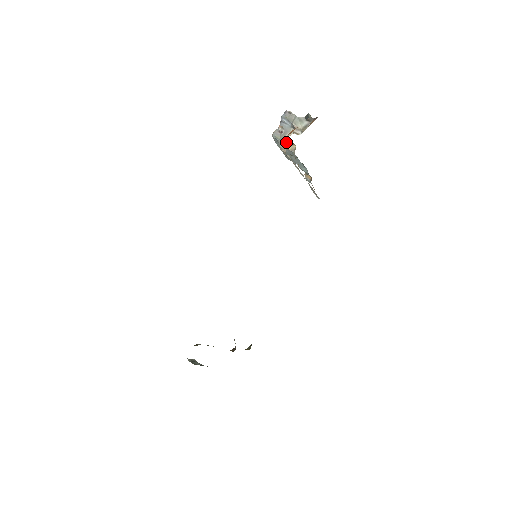
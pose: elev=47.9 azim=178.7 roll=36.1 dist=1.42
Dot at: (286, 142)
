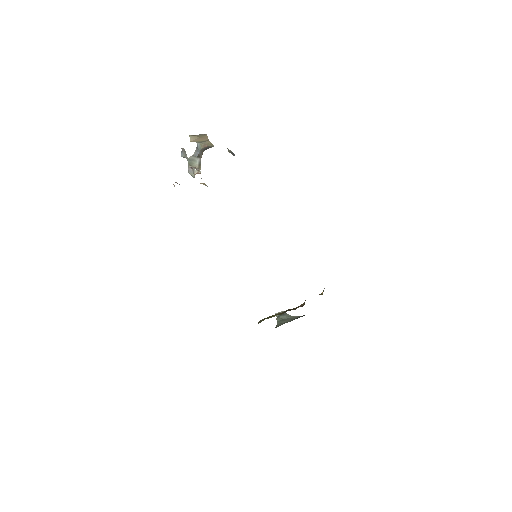
Dot at: occluded
